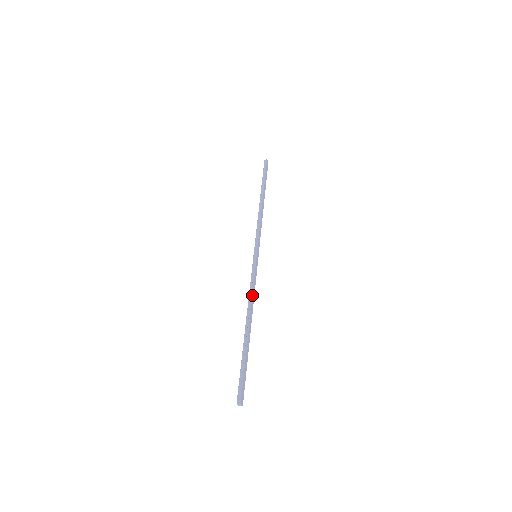
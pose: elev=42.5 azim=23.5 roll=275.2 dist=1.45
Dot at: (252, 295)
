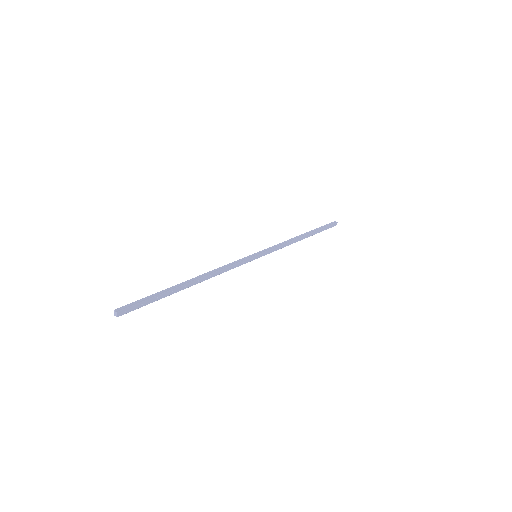
Dot at: (221, 269)
